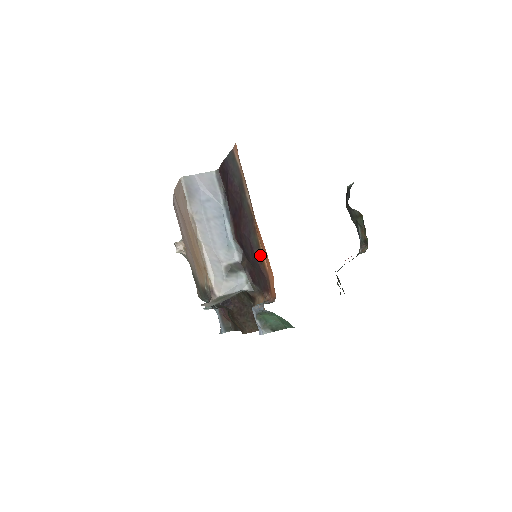
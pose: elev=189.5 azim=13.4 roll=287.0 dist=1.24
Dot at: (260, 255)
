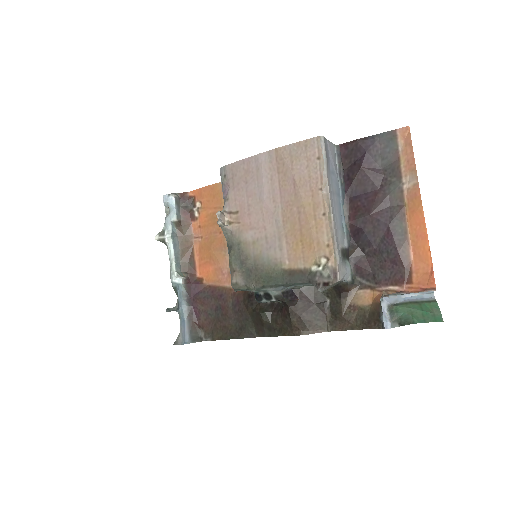
Dot at: (405, 243)
